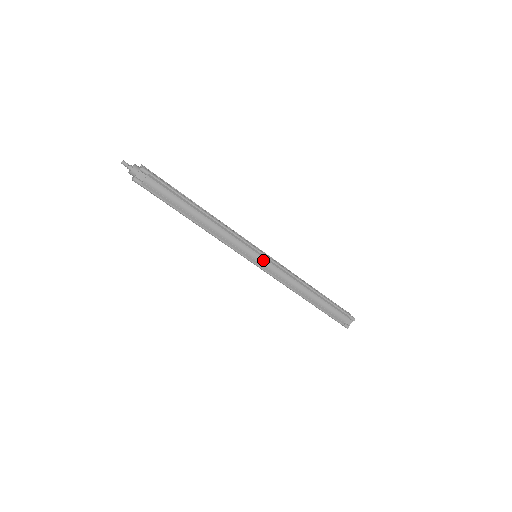
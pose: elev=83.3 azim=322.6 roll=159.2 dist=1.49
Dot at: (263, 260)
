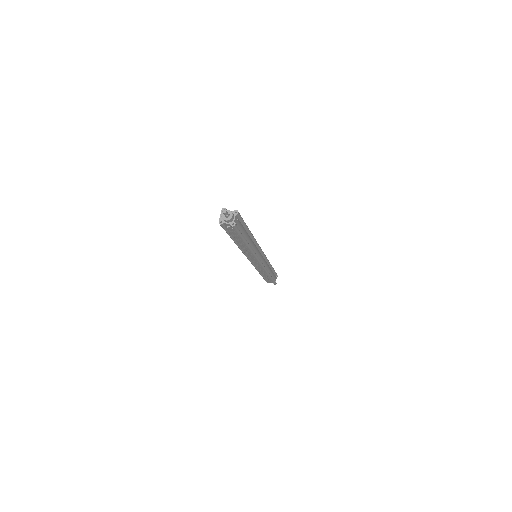
Dot at: (262, 257)
